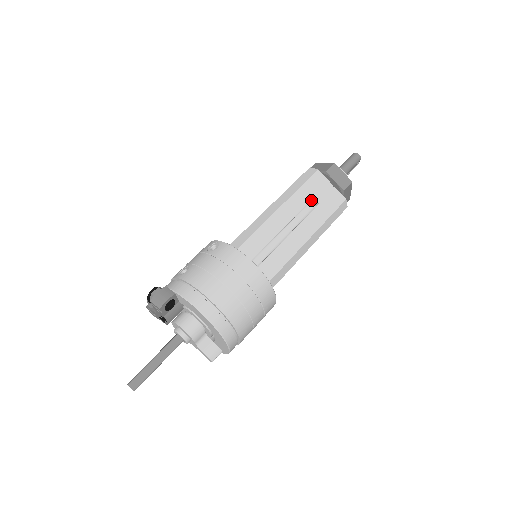
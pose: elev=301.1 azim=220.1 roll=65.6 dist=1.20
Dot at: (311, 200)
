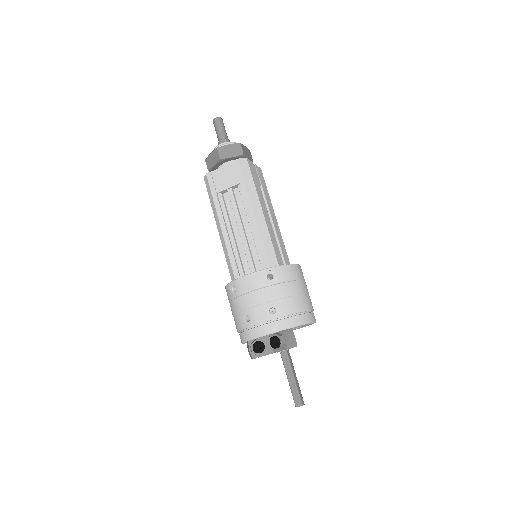
Dot at: occluded
